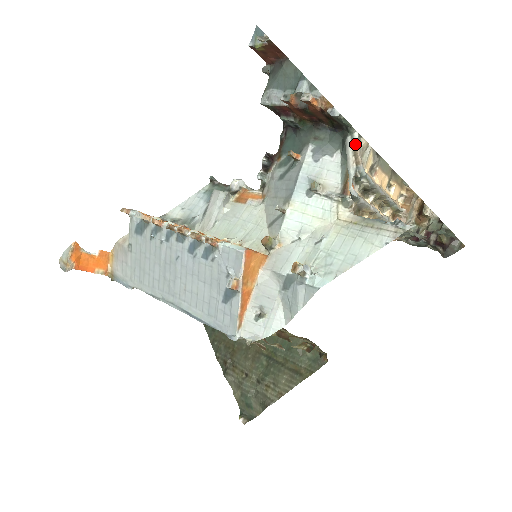
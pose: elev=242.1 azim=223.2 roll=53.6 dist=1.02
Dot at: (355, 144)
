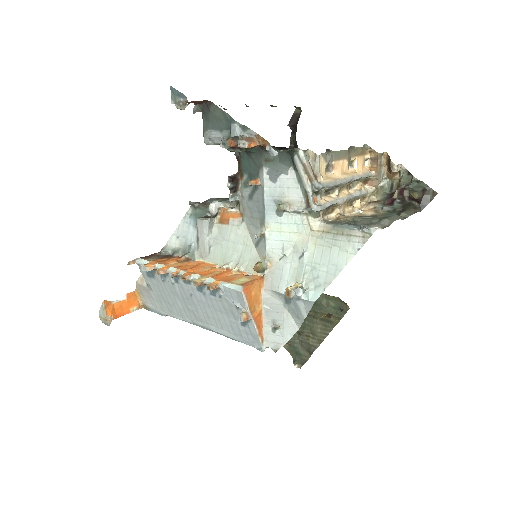
Dot at: (303, 162)
